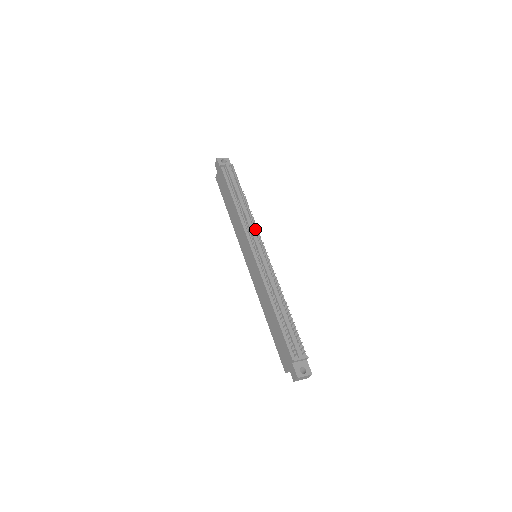
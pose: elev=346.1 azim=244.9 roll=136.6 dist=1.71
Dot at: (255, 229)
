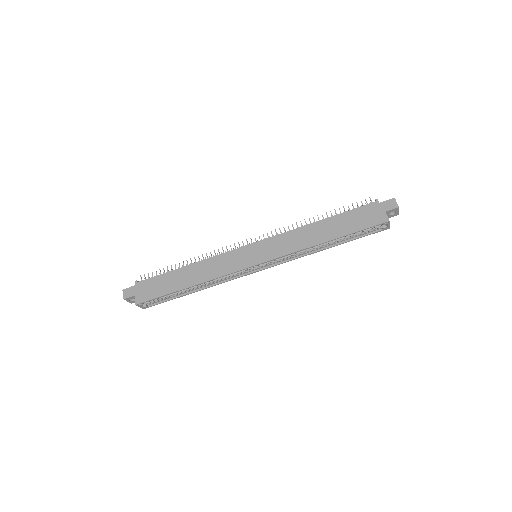
Dot at: occluded
